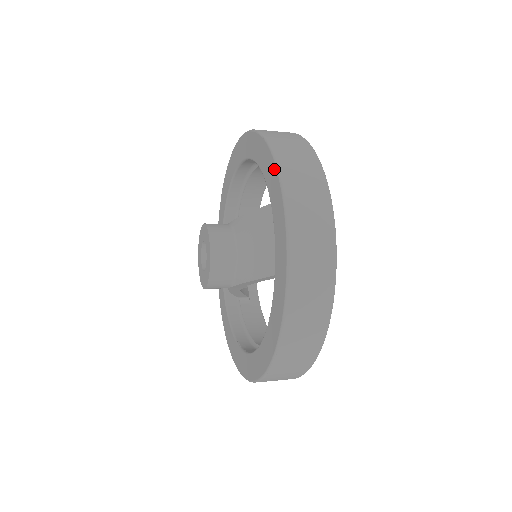
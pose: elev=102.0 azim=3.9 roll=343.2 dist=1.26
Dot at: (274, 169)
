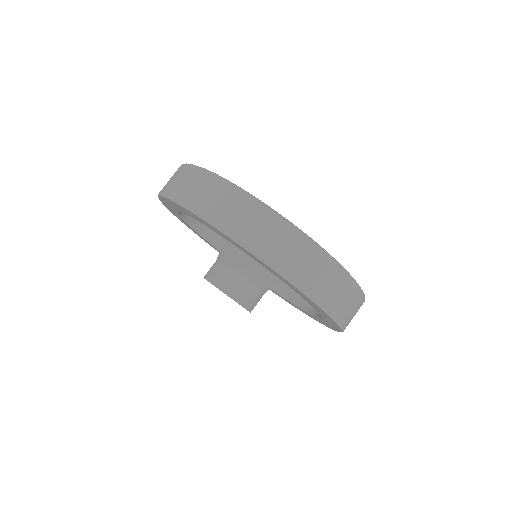
Dot at: (209, 225)
